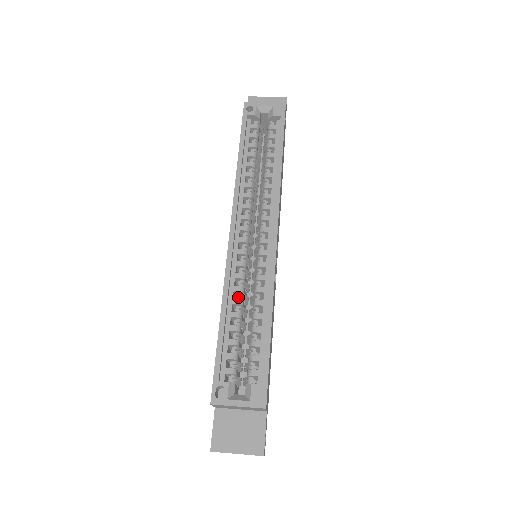
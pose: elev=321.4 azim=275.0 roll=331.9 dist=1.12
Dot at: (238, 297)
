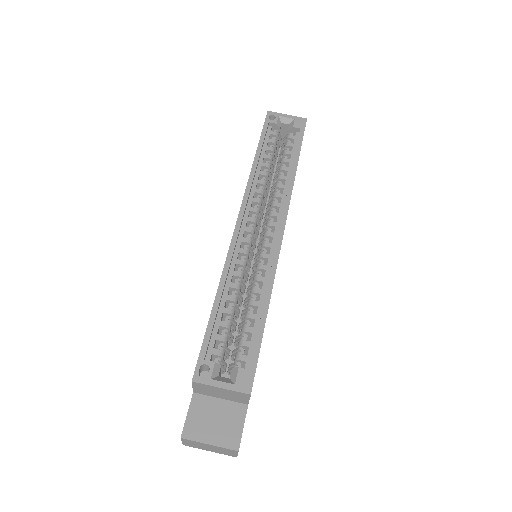
Dot at: (236, 282)
